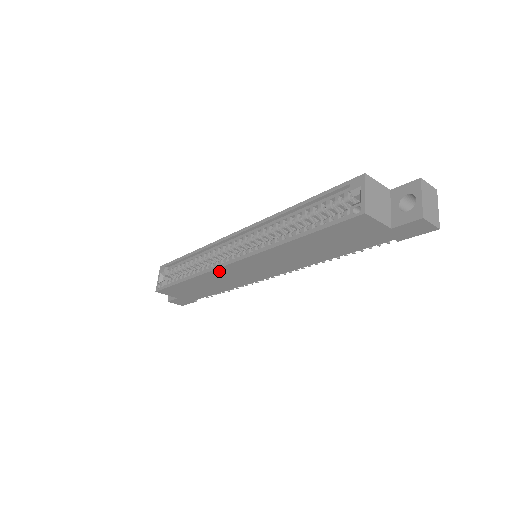
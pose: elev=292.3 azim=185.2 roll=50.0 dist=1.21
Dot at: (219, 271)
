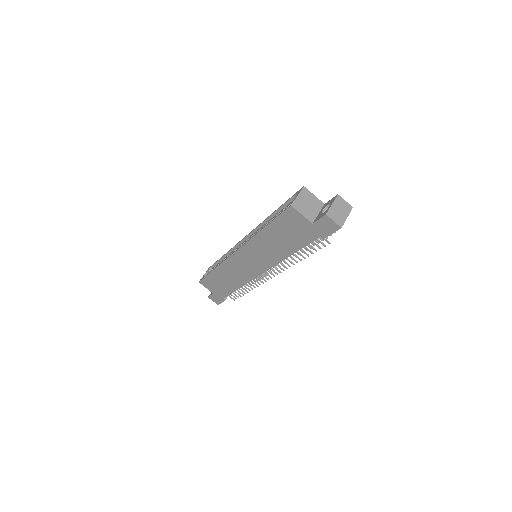
Dot at: (230, 261)
